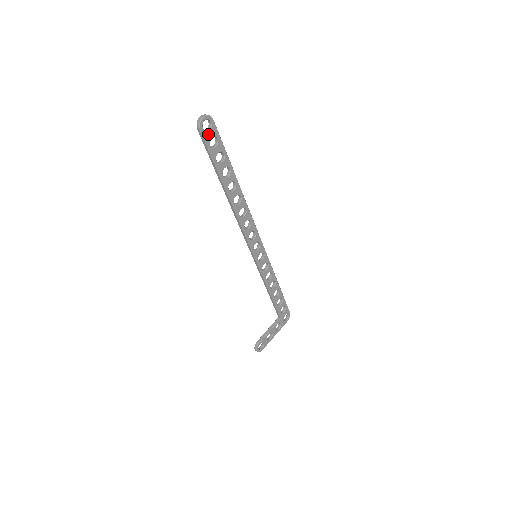
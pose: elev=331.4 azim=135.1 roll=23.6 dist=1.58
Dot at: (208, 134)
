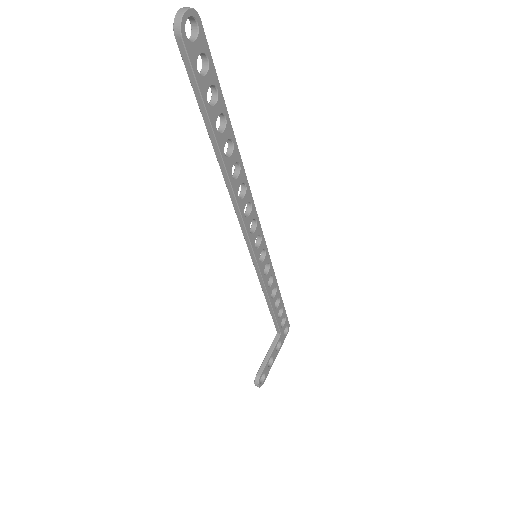
Dot at: (194, 48)
